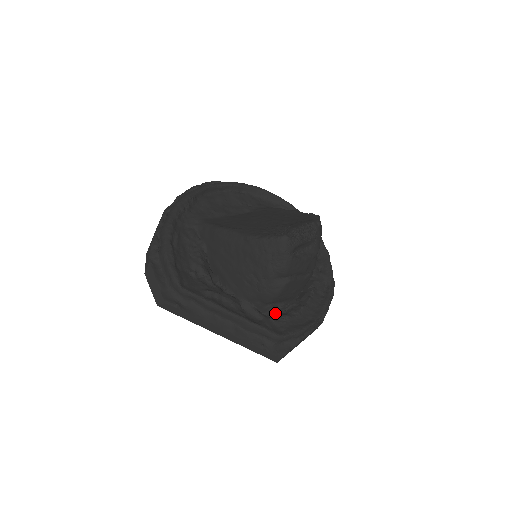
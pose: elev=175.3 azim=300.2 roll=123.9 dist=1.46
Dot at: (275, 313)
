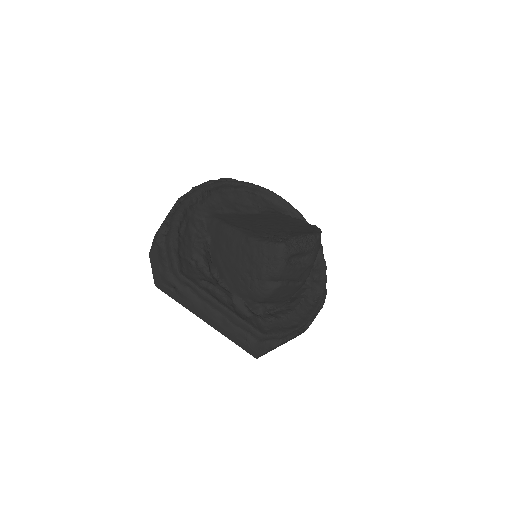
Dot at: (263, 312)
